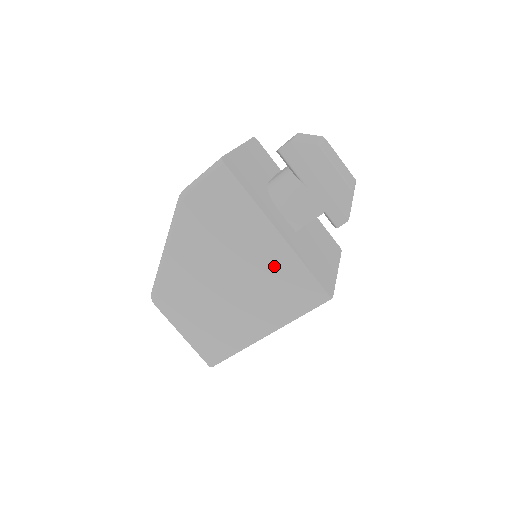
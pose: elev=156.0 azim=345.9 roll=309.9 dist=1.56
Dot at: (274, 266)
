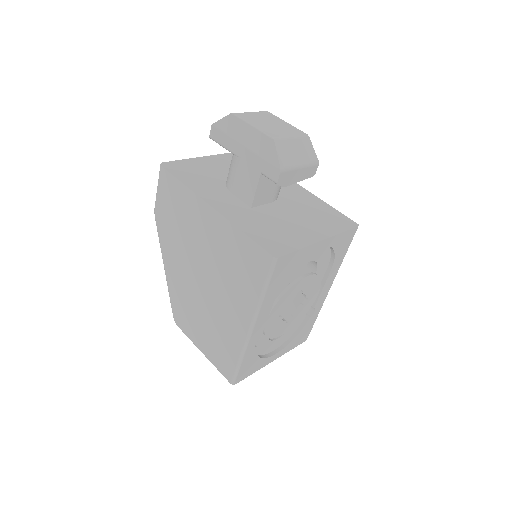
Dot at: (223, 244)
